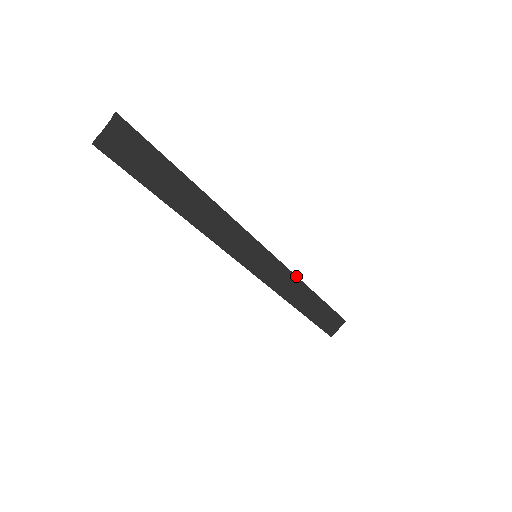
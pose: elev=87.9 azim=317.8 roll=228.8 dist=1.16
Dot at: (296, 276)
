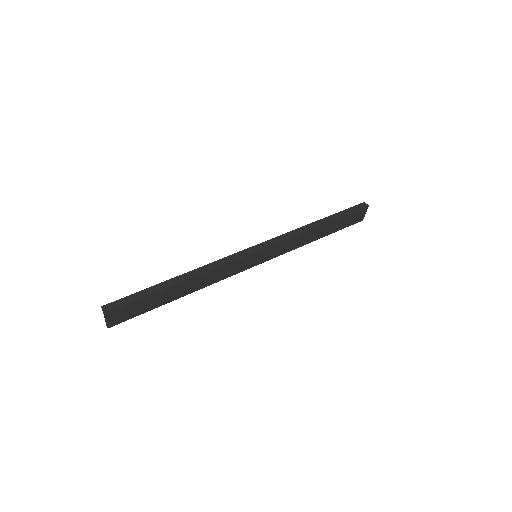
Dot at: (298, 235)
